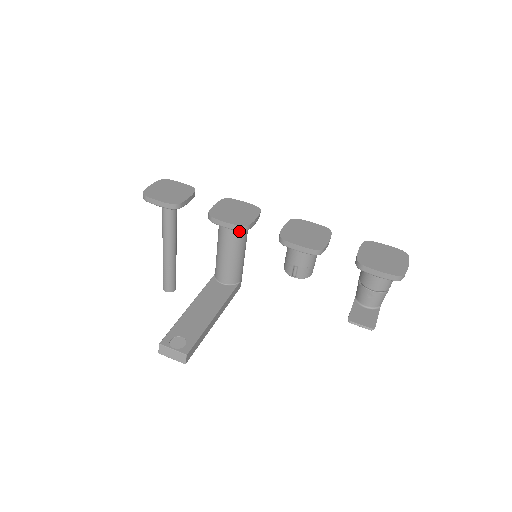
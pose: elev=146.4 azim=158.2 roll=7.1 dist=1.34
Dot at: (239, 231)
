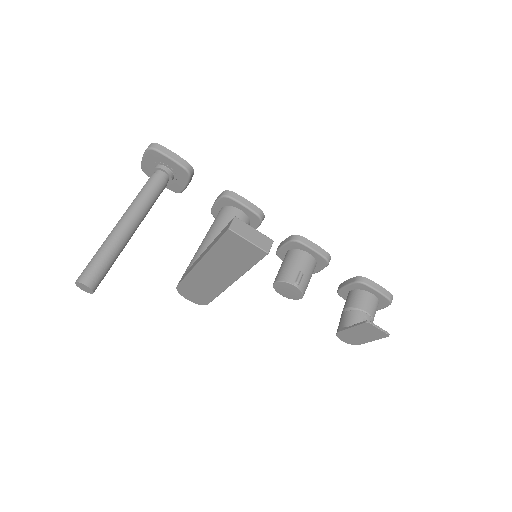
Dot at: occluded
